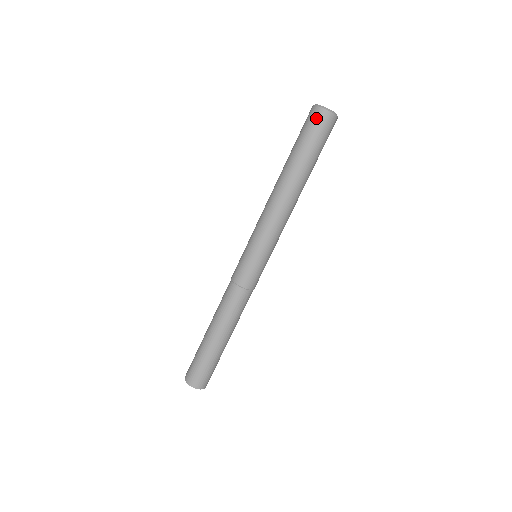
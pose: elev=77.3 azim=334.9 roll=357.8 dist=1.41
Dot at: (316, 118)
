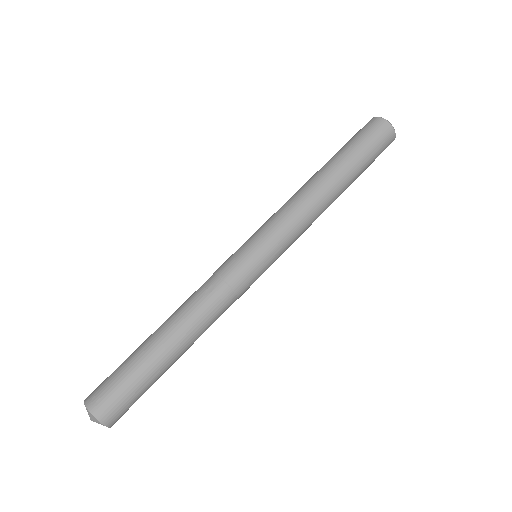
Dot at: occluded
